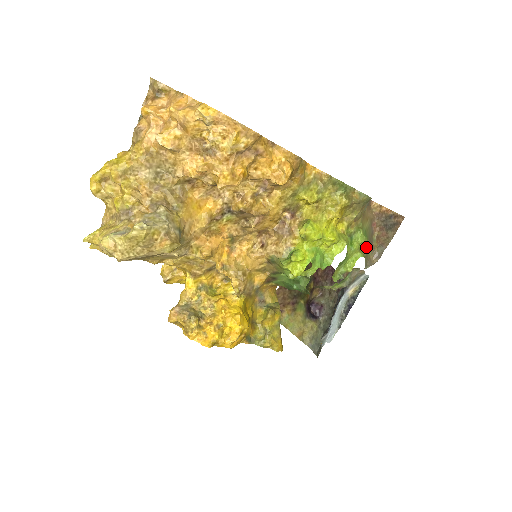
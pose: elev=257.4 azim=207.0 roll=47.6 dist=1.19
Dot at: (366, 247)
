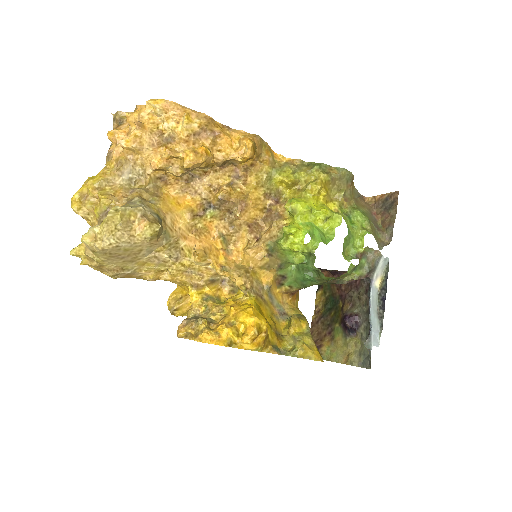
Dot at: (370, 226)
